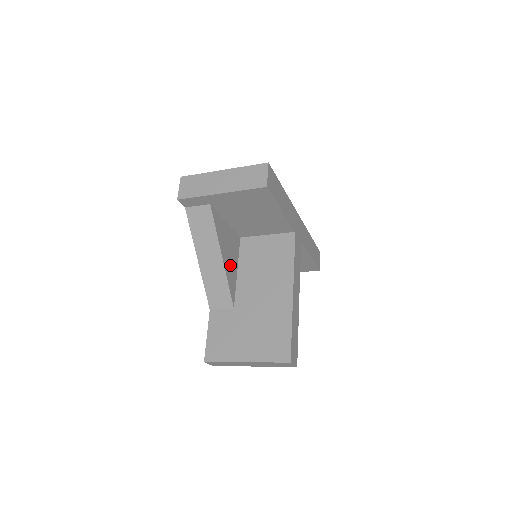
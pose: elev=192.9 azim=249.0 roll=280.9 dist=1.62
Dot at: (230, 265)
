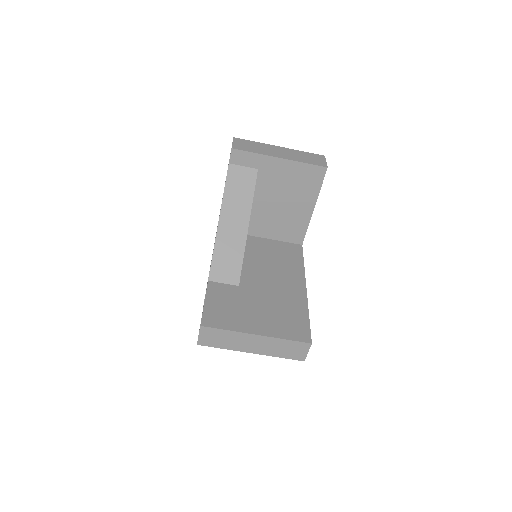
Dot at: occluded
